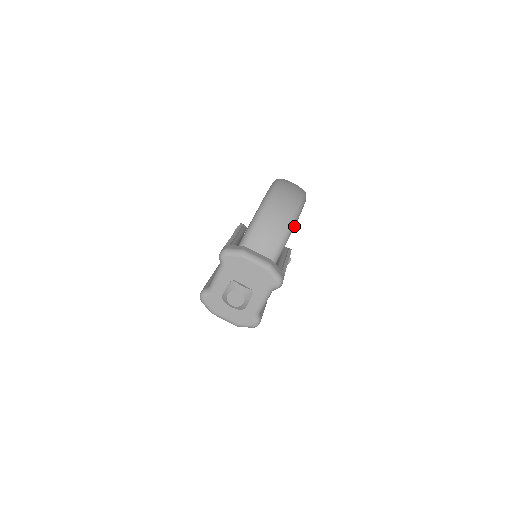
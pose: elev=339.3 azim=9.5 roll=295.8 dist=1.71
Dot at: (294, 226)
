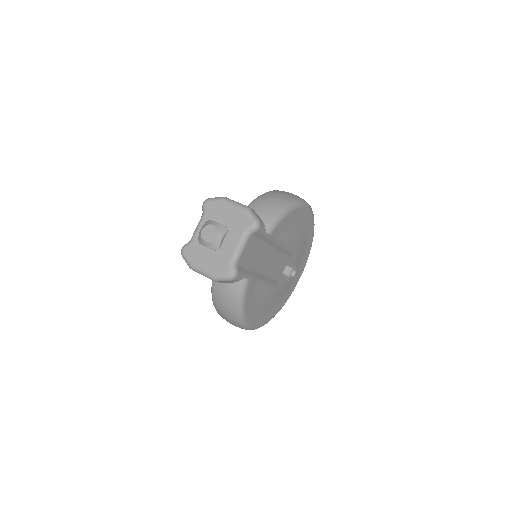
Dot at: (289, 212)
